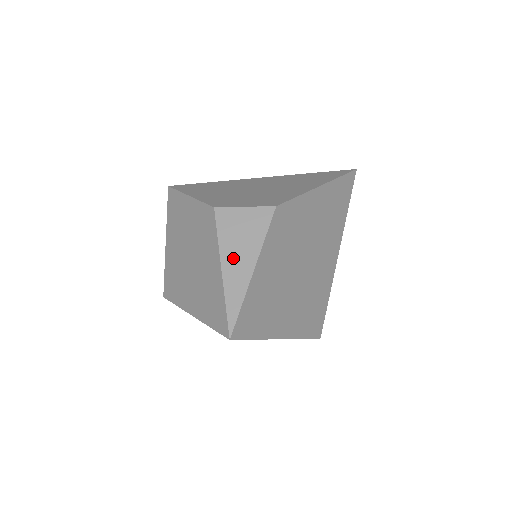
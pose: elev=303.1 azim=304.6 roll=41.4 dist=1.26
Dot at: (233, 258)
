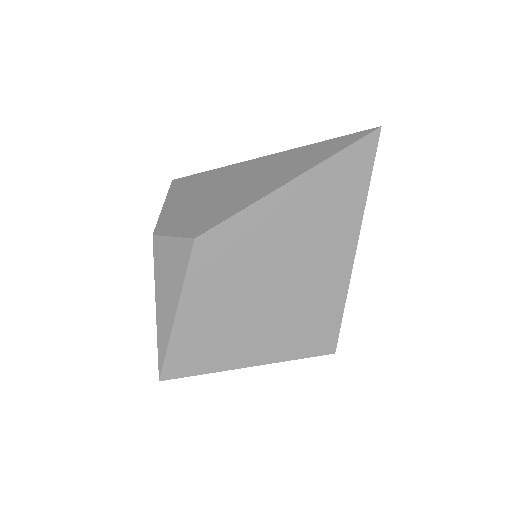
Dot at: (163, 296)
